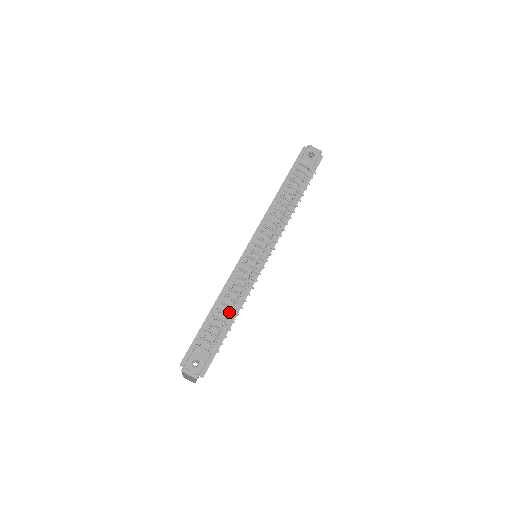
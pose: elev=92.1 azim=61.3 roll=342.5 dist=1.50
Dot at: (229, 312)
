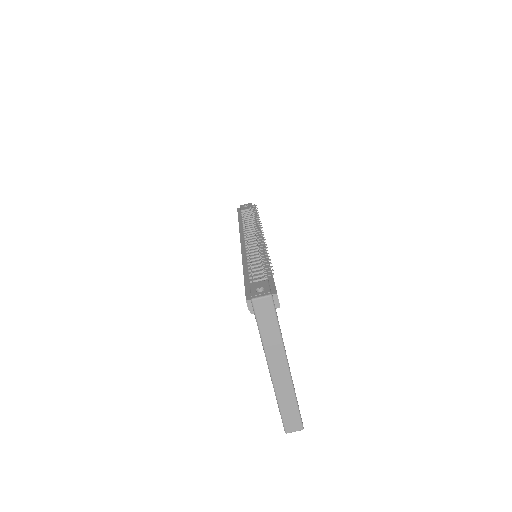
Dot at: occluded
